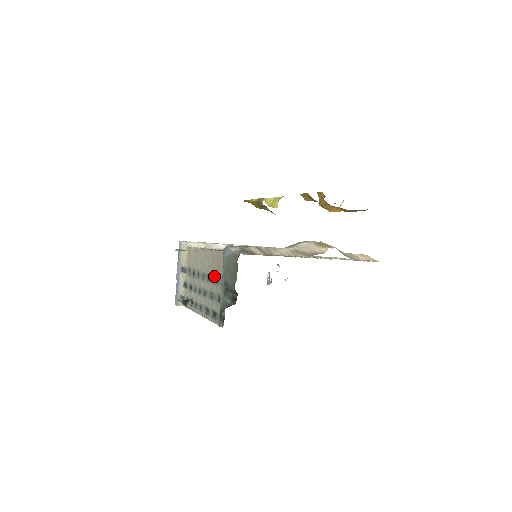
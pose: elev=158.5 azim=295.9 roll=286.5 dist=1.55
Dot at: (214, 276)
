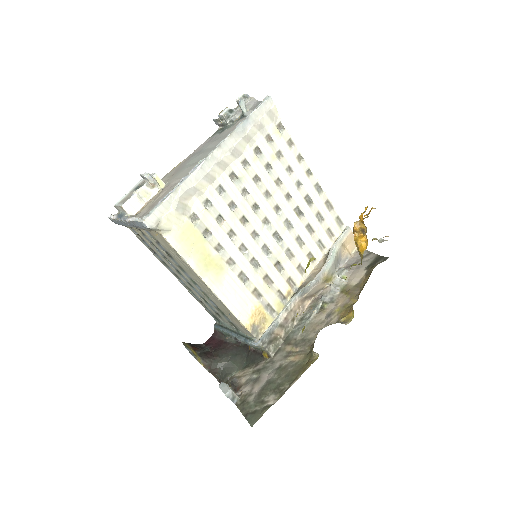
Dot at: (218, 308)
